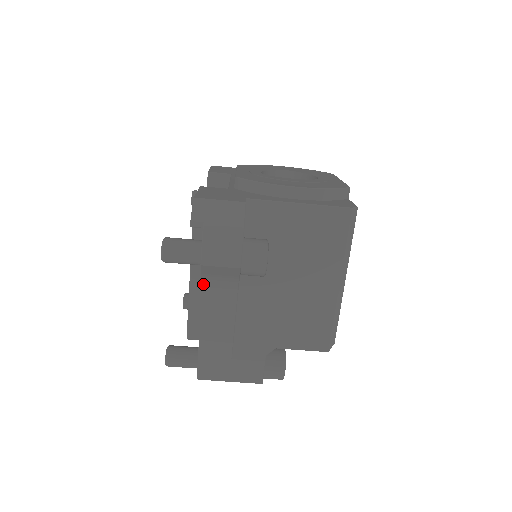
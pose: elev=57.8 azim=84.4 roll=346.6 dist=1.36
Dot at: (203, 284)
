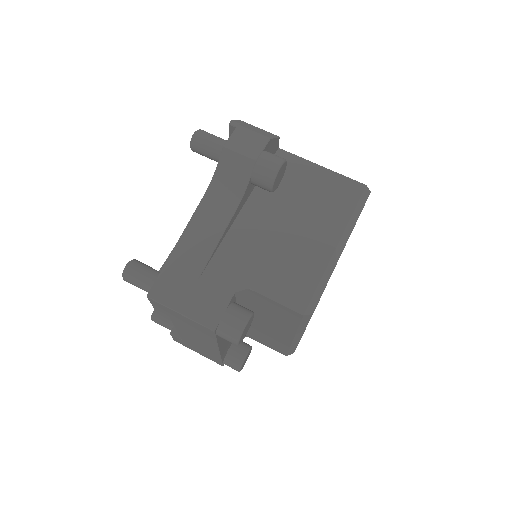
Dot at: (212, 183)
